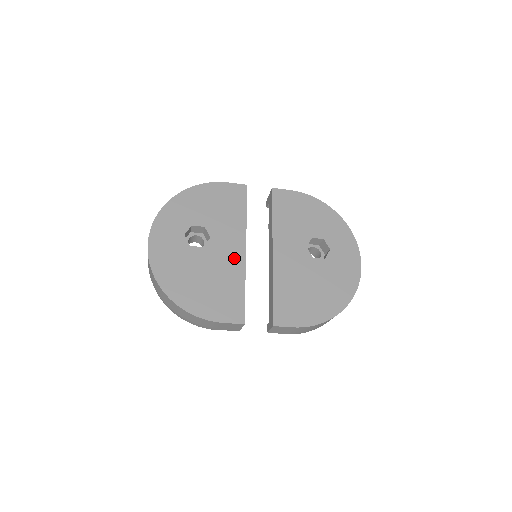
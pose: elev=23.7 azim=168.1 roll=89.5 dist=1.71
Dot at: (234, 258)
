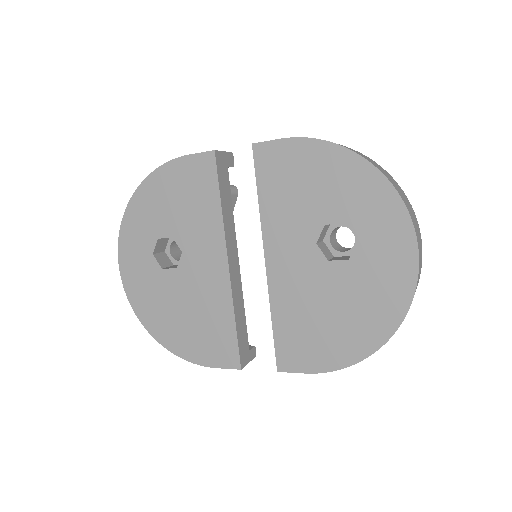
Dot at: (215, 279)
